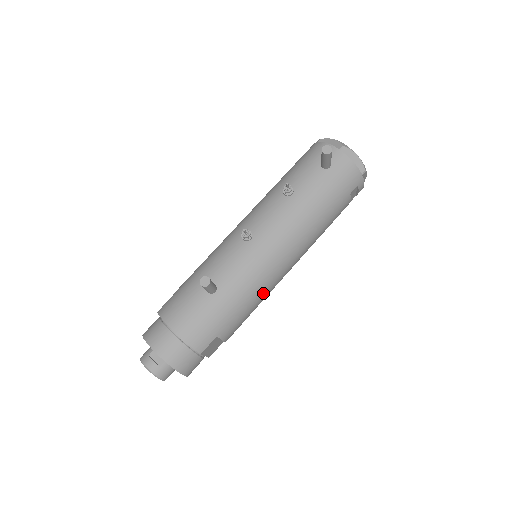
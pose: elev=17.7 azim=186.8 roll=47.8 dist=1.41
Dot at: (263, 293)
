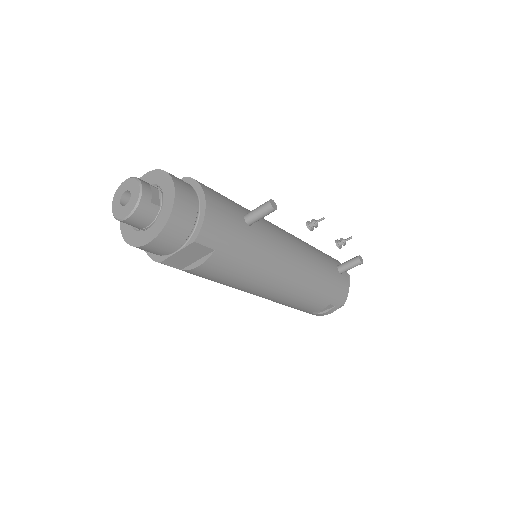
Dot at: (254, 277)
